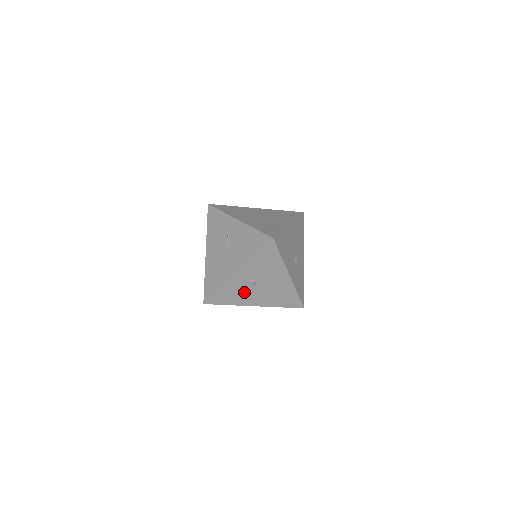
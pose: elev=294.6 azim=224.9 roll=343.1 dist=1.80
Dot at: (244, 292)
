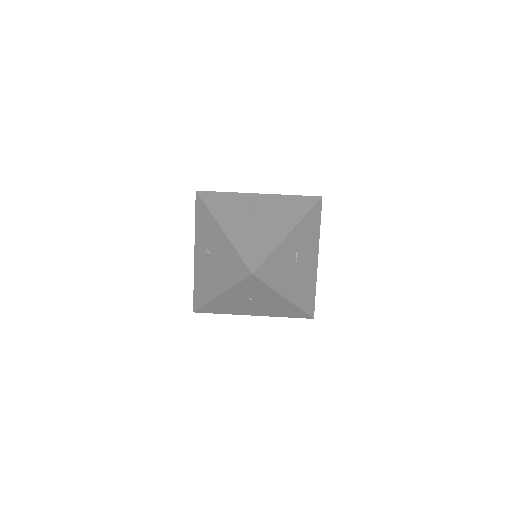
Dot at: (286, 268)
